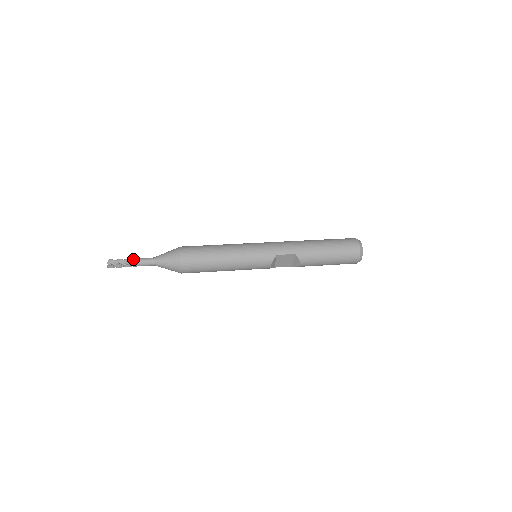
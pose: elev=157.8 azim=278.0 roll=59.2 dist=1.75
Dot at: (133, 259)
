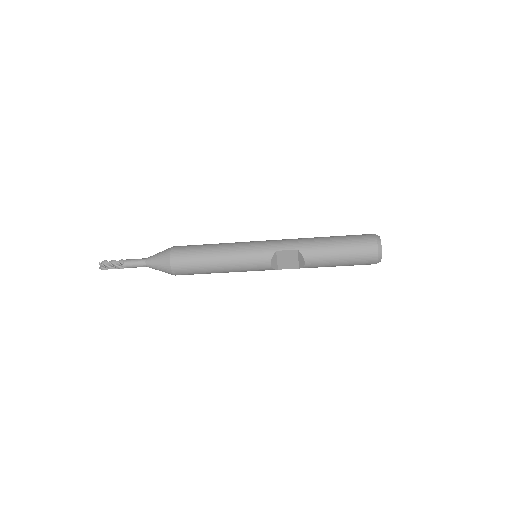
Dot at: occluded
